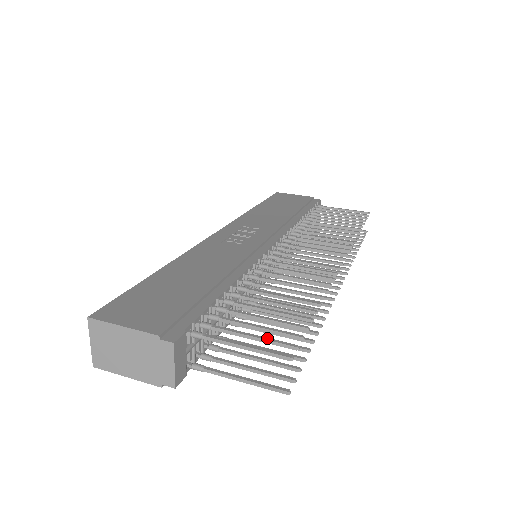
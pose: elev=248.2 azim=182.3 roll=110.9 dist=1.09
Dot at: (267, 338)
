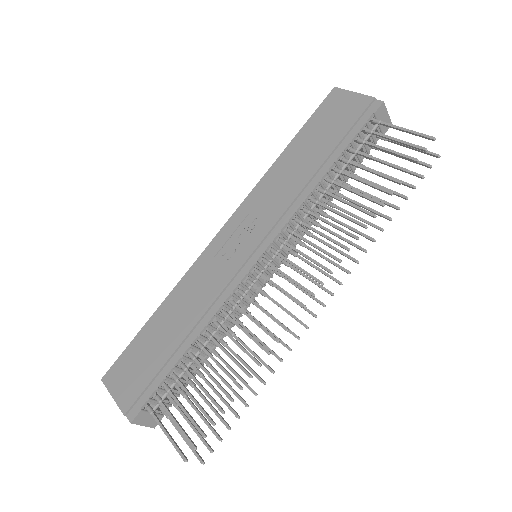
Dot at: (182, 431)
